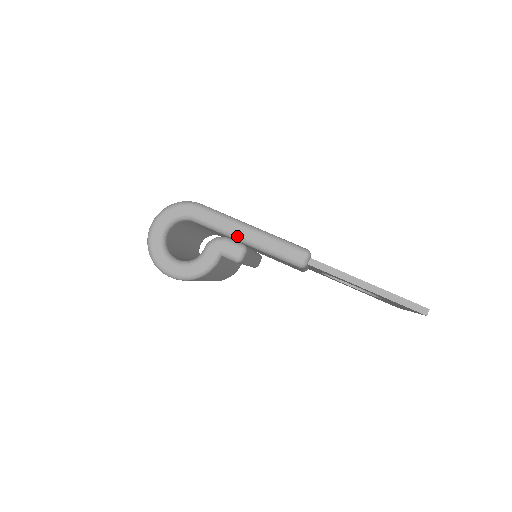
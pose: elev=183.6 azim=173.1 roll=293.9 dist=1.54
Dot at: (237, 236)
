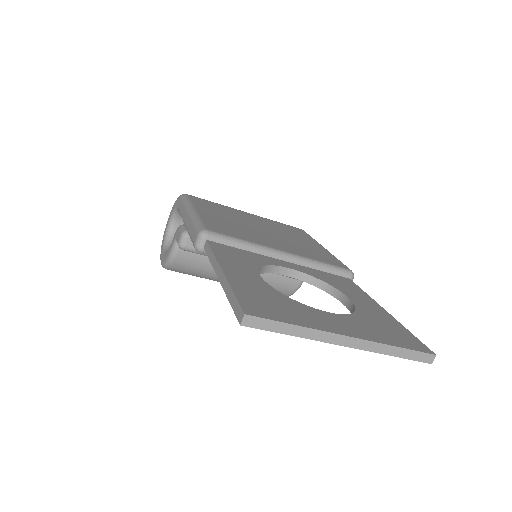
Dot at: (184, 221)
